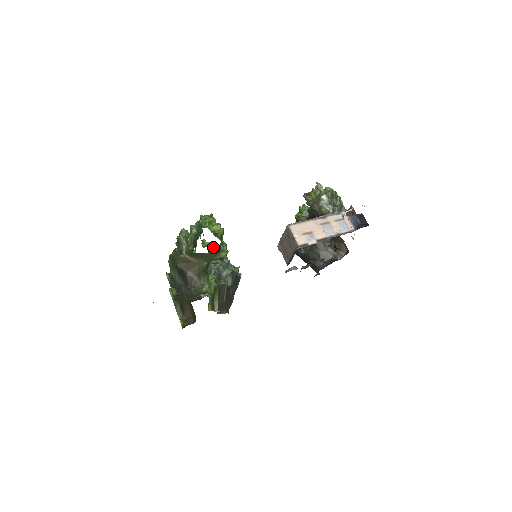
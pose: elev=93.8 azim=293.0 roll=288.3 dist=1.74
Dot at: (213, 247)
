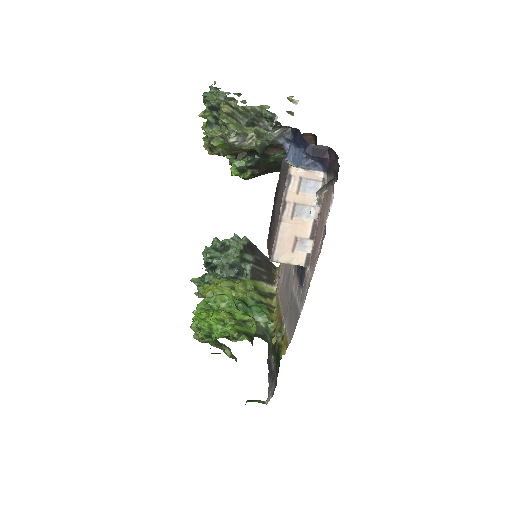
Dot at: (221, 298)
